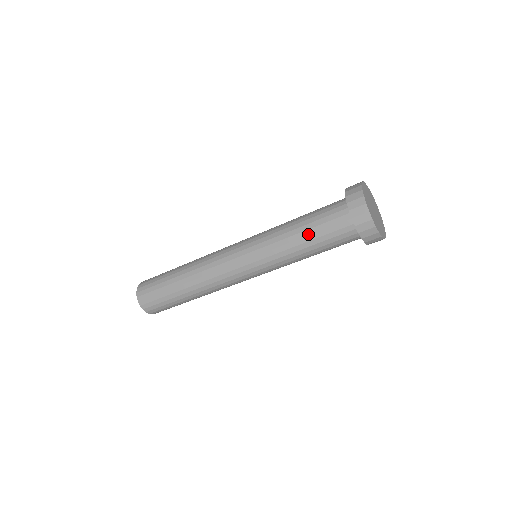
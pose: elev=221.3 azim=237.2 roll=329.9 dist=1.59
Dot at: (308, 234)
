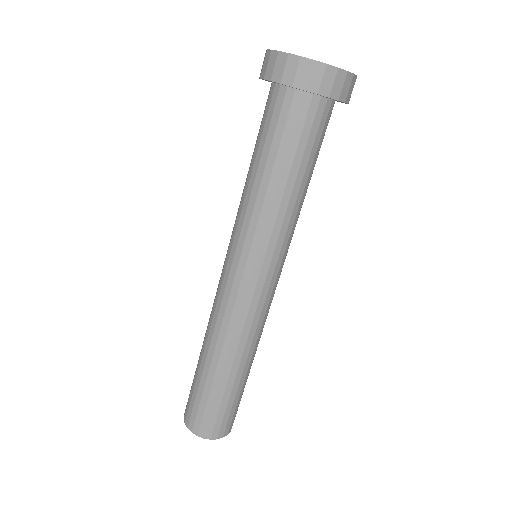
Dot at: (253, 153)
